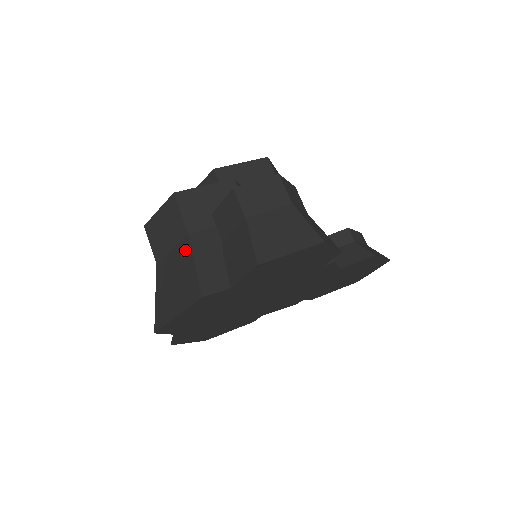
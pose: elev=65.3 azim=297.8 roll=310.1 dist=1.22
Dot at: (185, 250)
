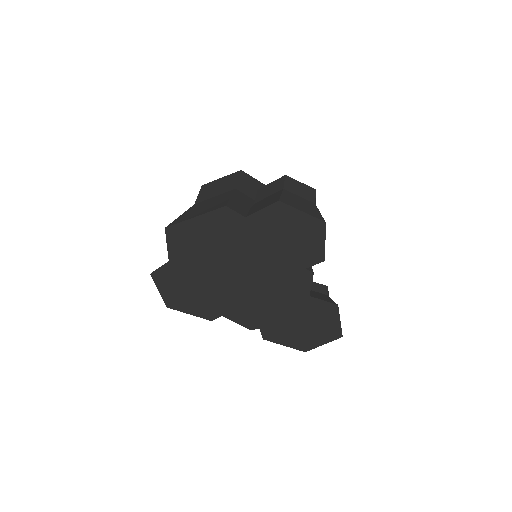
Dot at: (227, 194)
